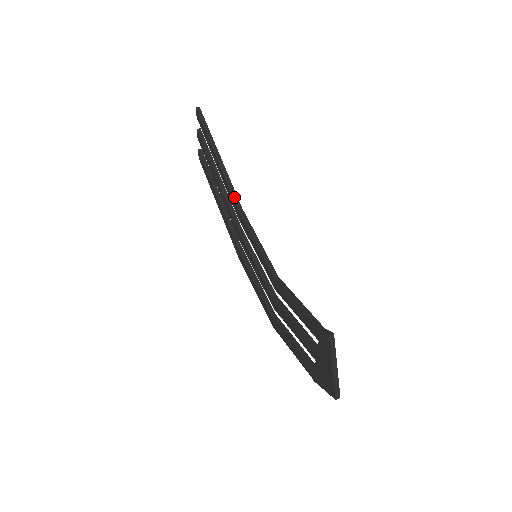
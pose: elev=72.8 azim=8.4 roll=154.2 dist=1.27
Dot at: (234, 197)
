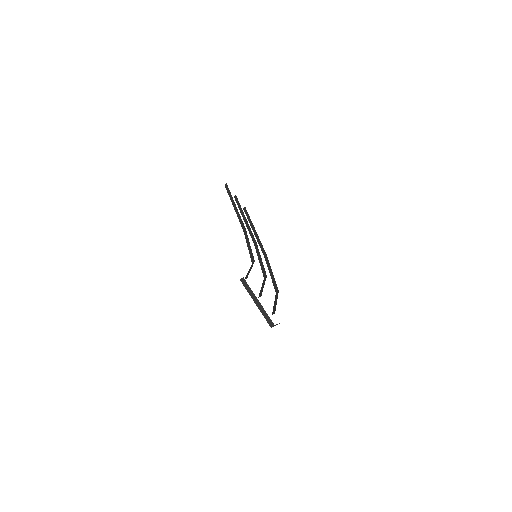
Dot at: (242, 225)
